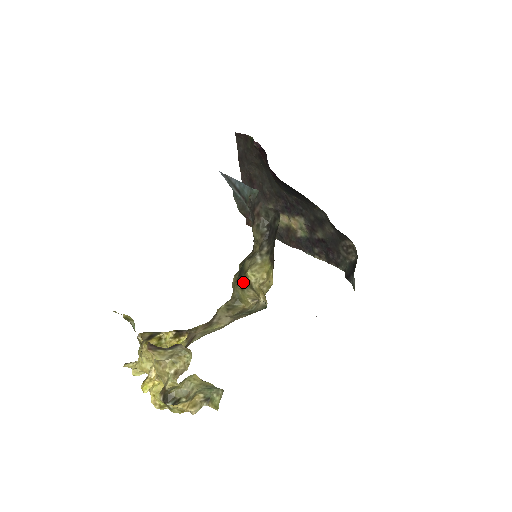
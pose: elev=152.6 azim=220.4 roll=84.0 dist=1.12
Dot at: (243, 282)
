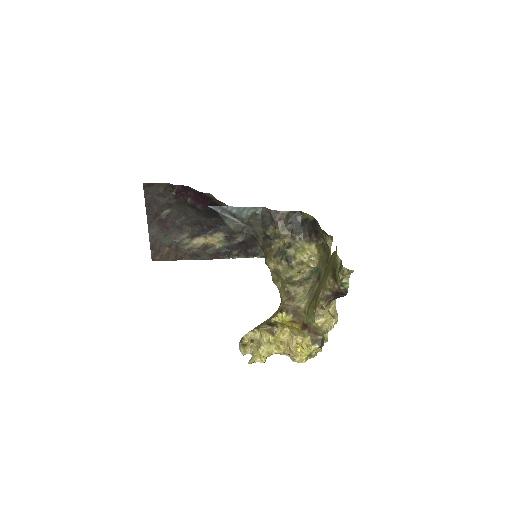
Dot at: (293, 263)
